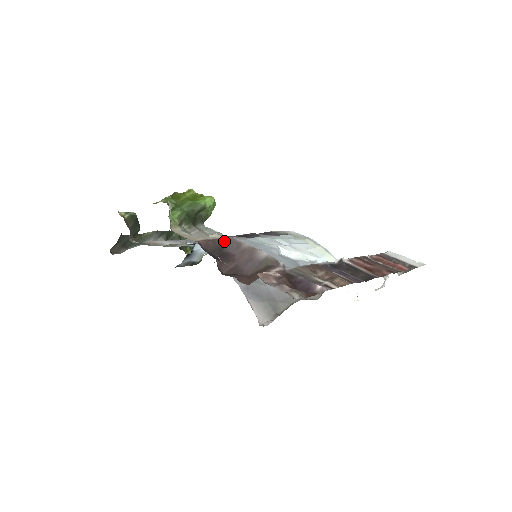
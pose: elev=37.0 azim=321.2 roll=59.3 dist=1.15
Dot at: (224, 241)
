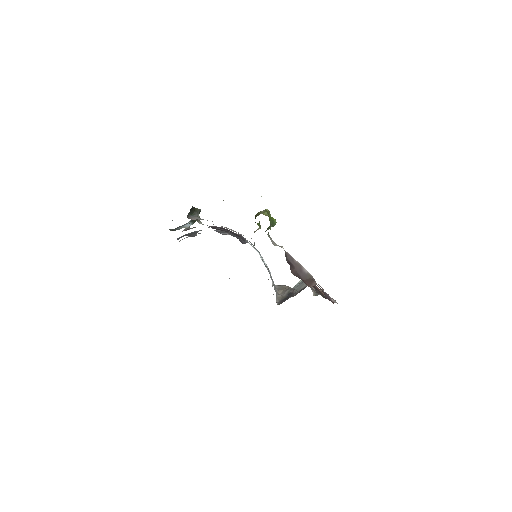
Dot at: (286, 253)
